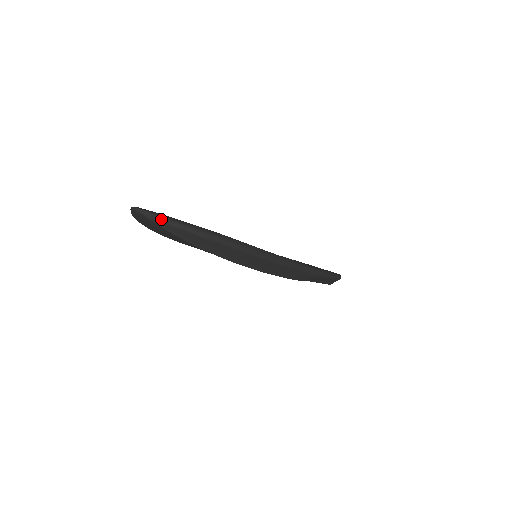
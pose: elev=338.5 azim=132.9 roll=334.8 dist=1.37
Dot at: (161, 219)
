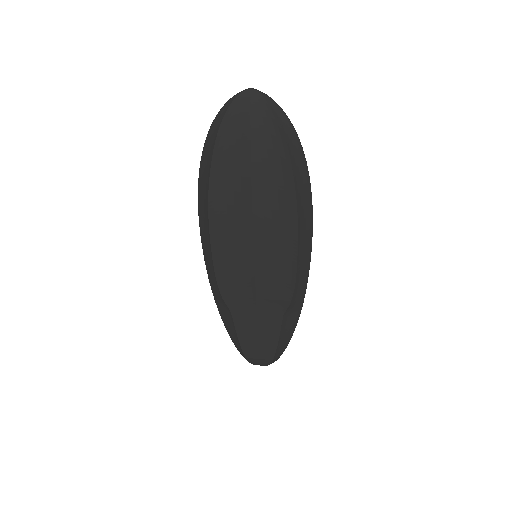
Dot at: (276, 103)
